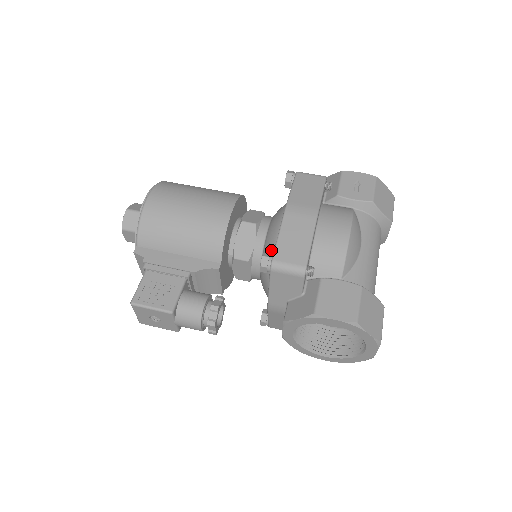
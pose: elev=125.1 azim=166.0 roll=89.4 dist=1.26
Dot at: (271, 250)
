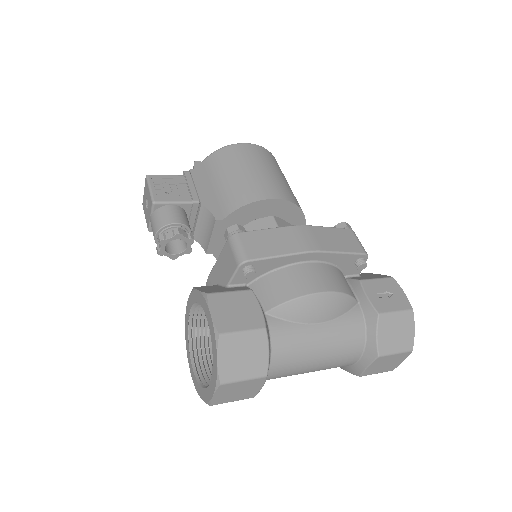
Dot at: occluded
